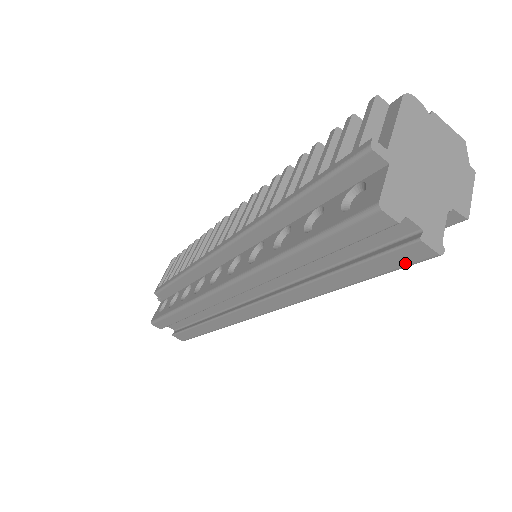
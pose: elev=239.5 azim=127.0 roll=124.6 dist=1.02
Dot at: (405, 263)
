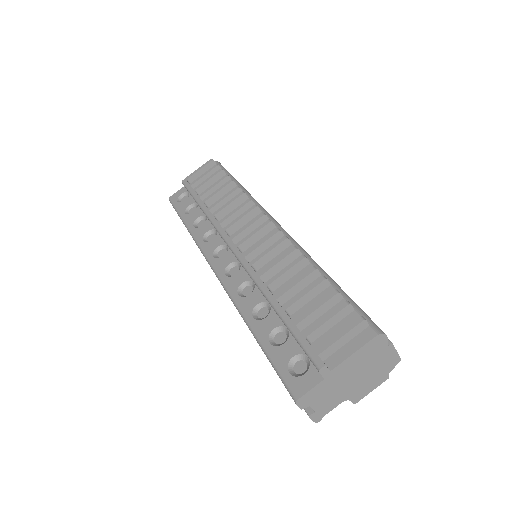
Dot at: occluded
